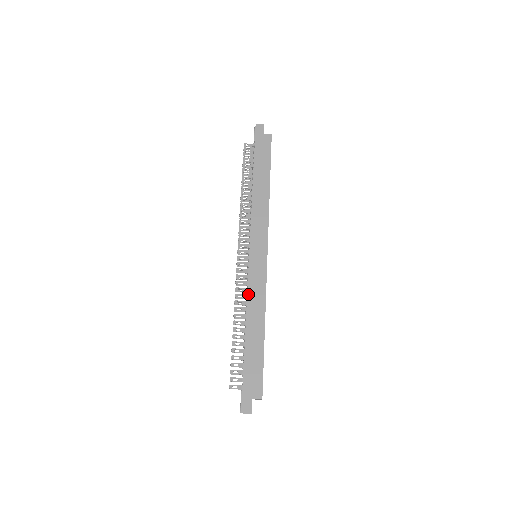
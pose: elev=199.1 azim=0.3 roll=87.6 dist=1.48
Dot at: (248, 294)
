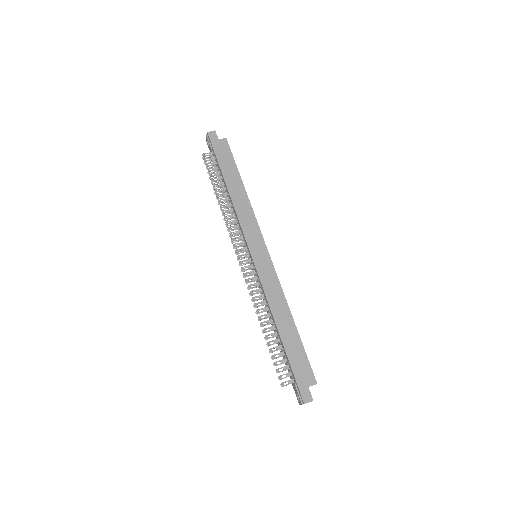
Dot at: (265, 293)
